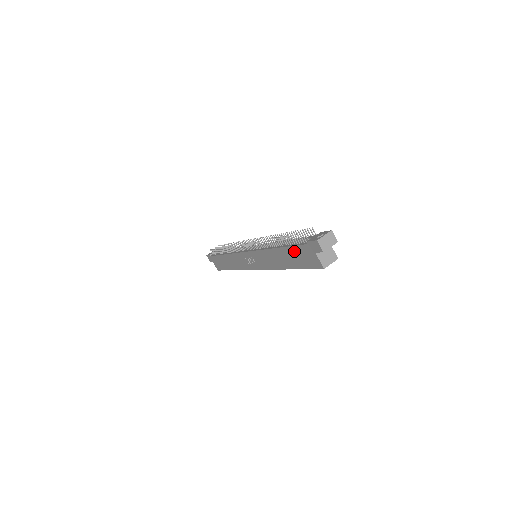
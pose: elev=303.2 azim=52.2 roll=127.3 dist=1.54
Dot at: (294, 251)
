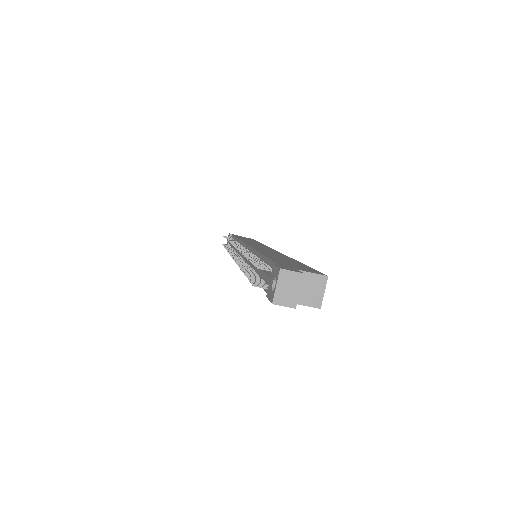
Dot at: occluded
